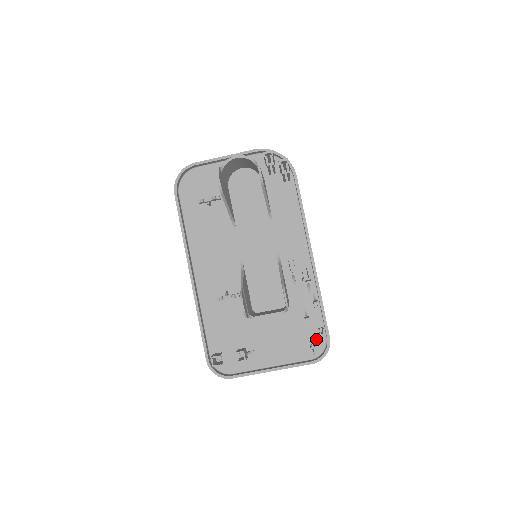
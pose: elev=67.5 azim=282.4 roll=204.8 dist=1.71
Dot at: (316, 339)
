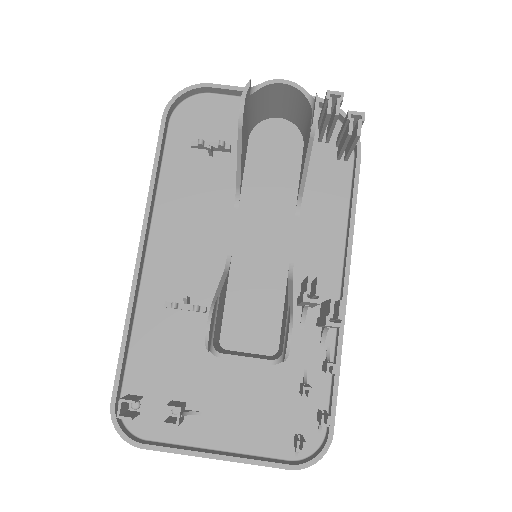
Dot at: (308, 427)
